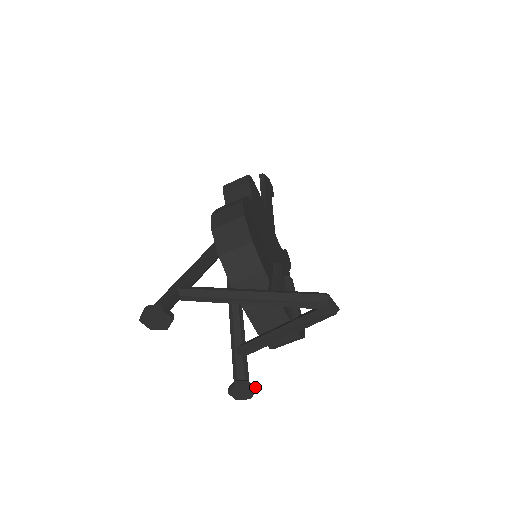
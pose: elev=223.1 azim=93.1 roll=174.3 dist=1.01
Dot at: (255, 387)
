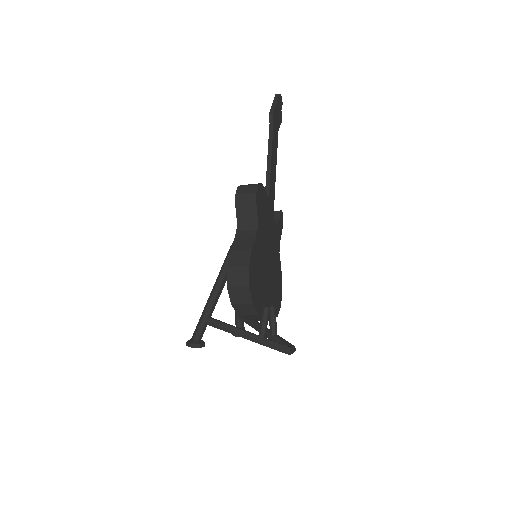
Dot at: occluded
